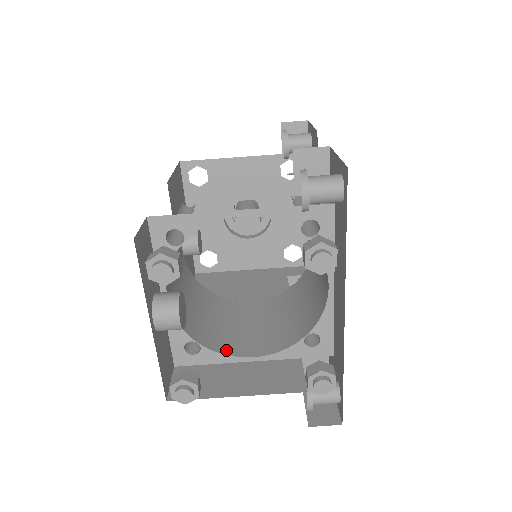
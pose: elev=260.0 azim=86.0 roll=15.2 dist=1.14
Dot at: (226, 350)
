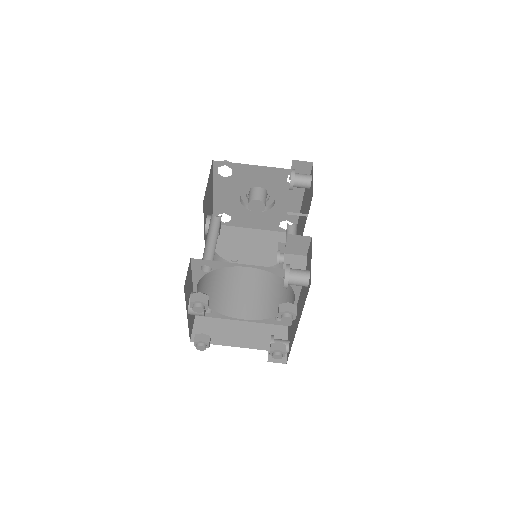
Dot at: (228, 312)
